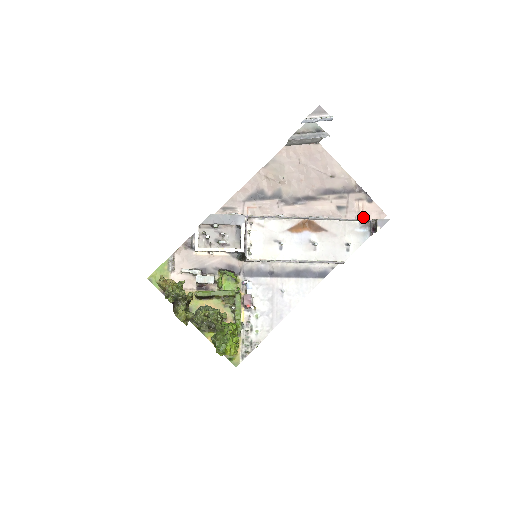
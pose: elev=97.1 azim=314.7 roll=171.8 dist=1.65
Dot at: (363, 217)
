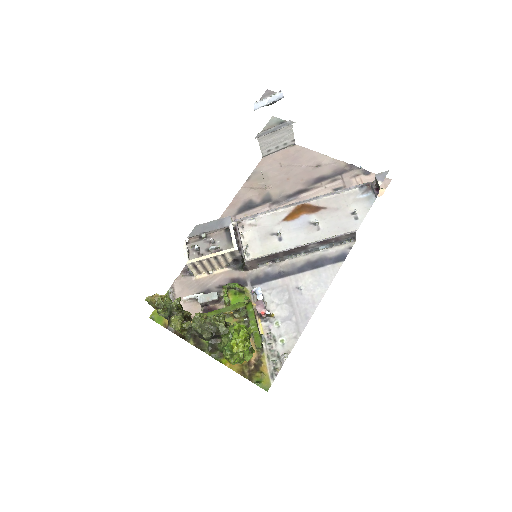
Dot at: occluded
